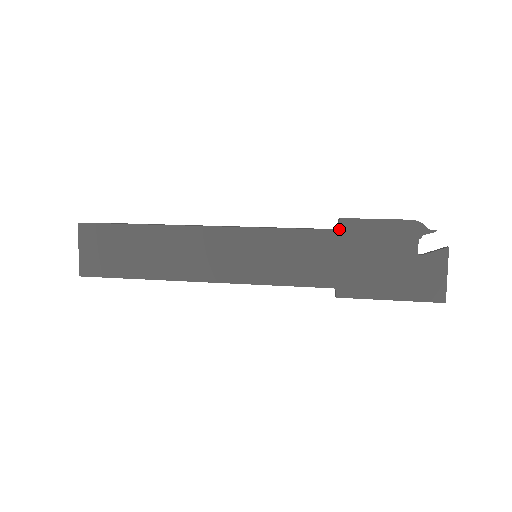
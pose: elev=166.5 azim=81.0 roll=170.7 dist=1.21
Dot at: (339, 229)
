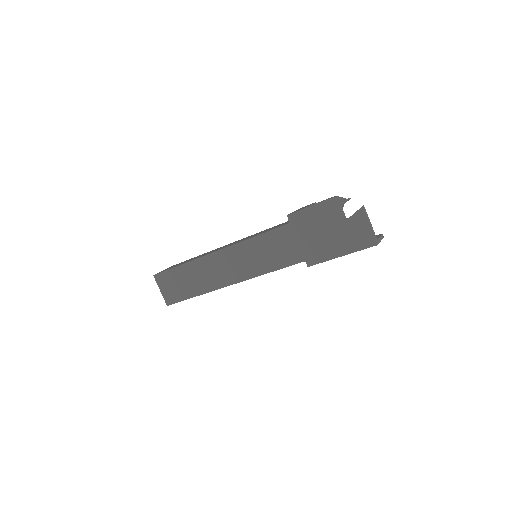
Dot at: (290, 222)
